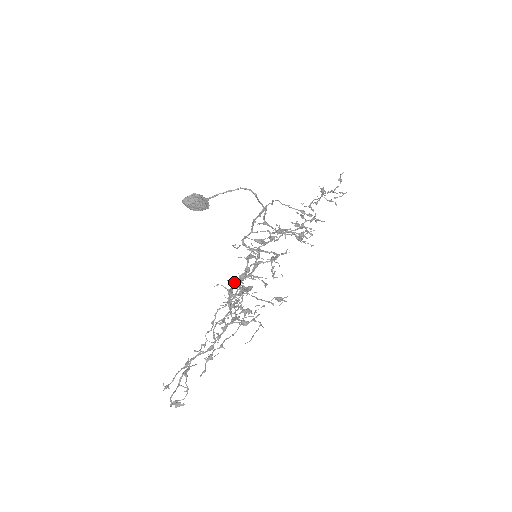
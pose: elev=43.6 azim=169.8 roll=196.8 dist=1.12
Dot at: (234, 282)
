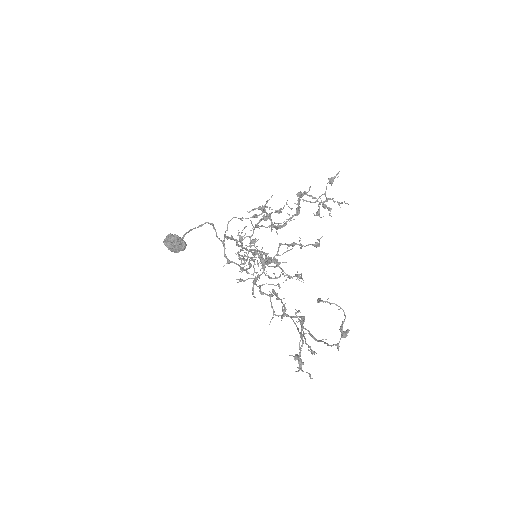
Dot at: occluded
